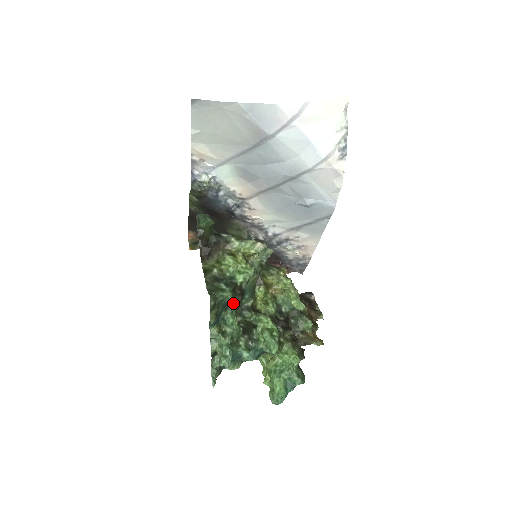
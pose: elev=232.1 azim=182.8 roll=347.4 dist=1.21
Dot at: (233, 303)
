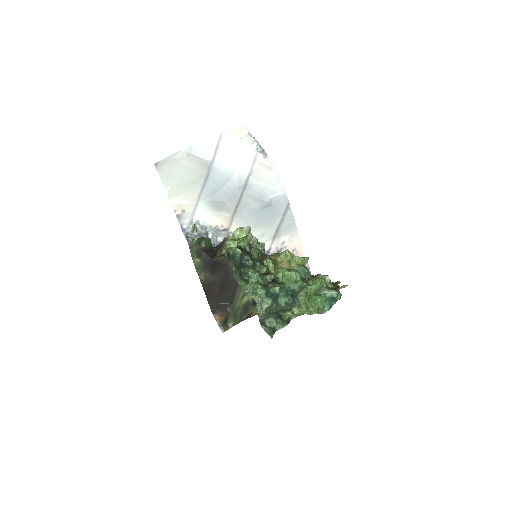
Dot at: (247, 263)
